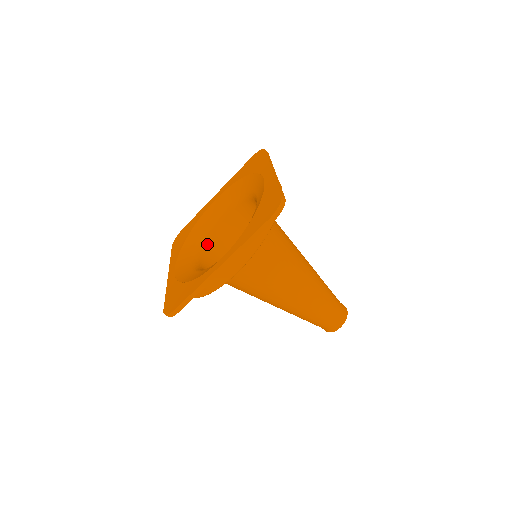
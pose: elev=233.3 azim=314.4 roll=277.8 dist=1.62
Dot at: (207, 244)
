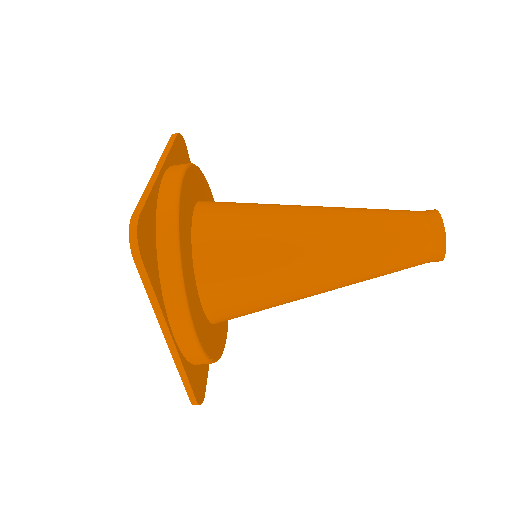
Dot at: occluded
